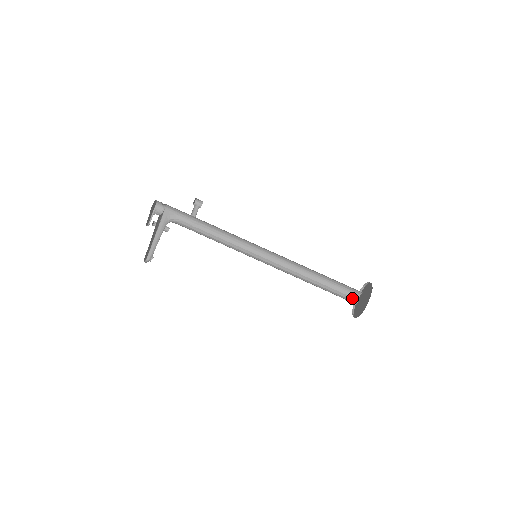
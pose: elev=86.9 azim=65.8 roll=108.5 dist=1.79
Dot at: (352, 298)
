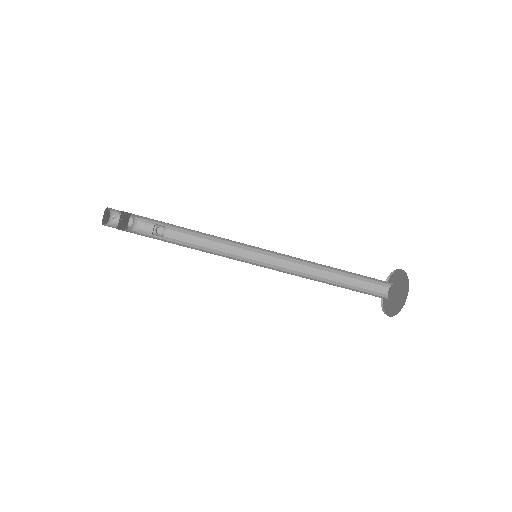
Dot at: (384, 284)
